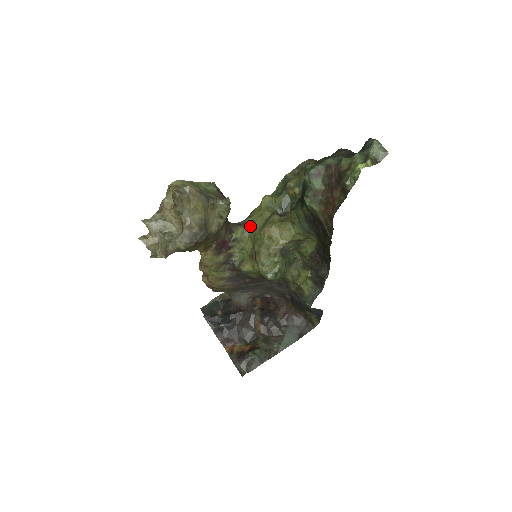
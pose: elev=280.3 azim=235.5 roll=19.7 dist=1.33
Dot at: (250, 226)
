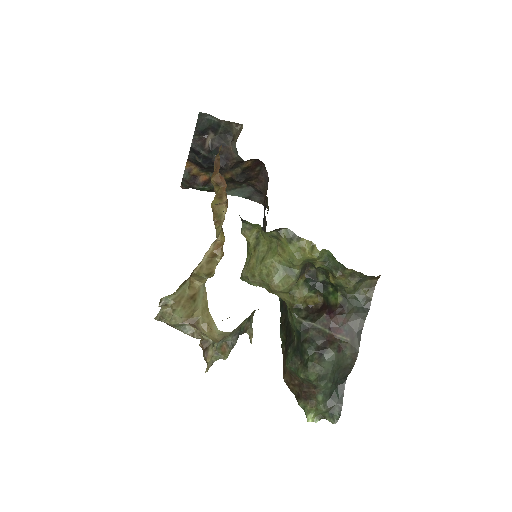
Dot at: (281, 242)
